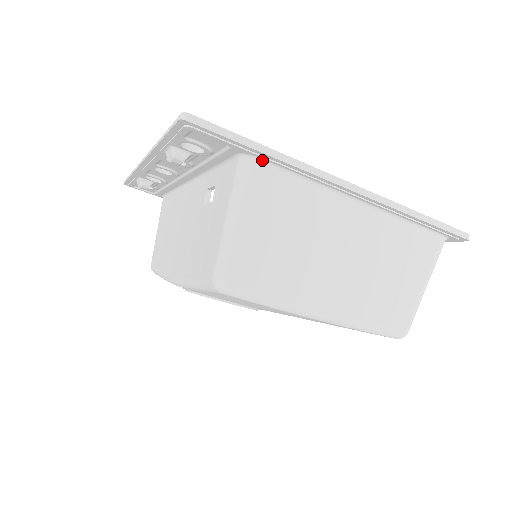
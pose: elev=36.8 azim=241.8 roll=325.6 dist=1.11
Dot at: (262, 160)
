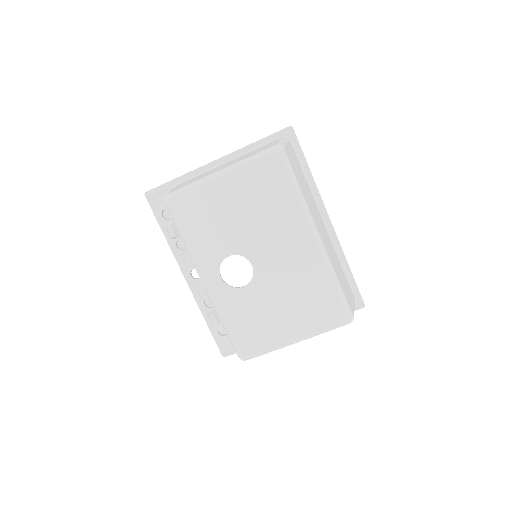
Dot at: (180, 183)
